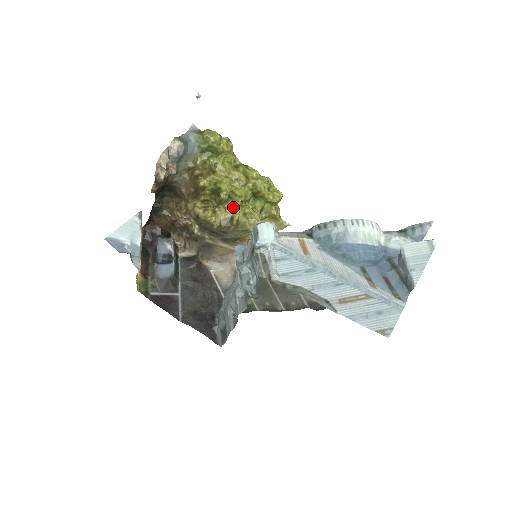
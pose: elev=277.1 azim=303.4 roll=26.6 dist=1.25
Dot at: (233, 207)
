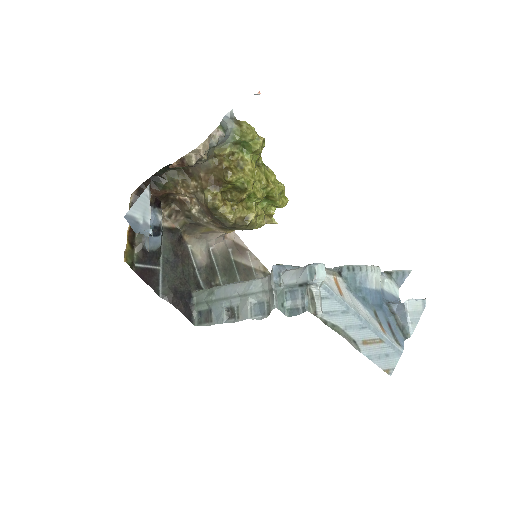
Dot at: (247, 205)
